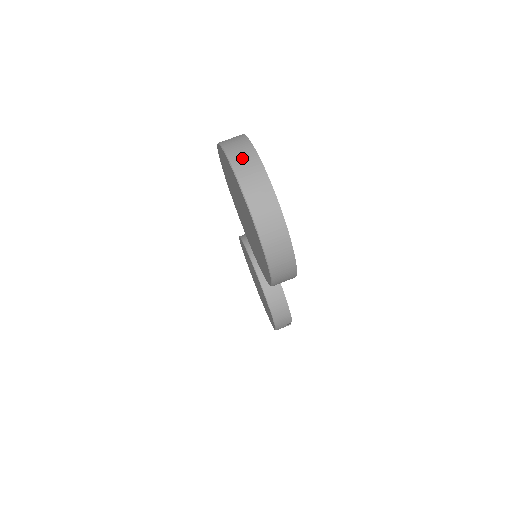
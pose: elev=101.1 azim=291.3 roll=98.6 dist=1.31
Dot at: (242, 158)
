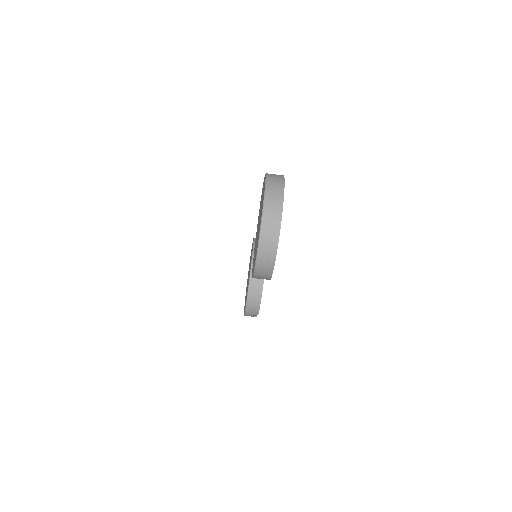
Dot at: (274, 191)
